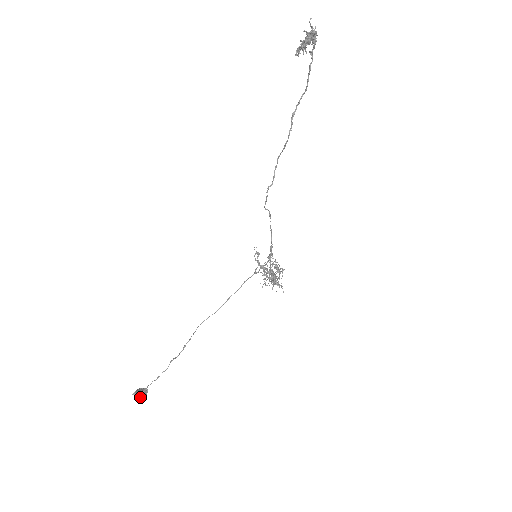
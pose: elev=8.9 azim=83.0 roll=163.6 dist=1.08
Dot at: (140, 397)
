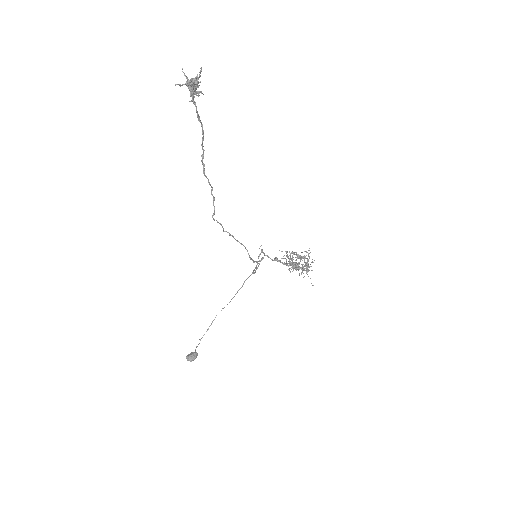
Dot at: (190, 360)
